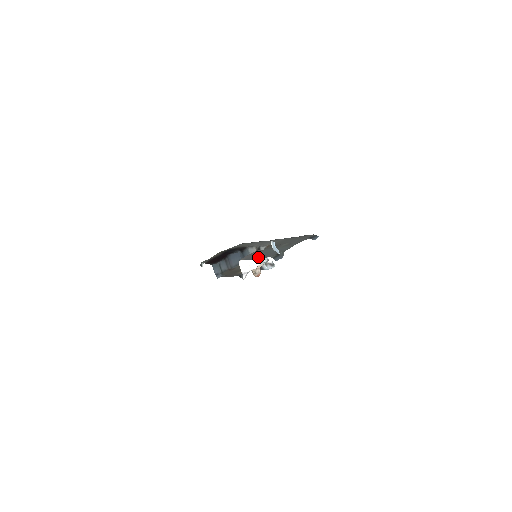
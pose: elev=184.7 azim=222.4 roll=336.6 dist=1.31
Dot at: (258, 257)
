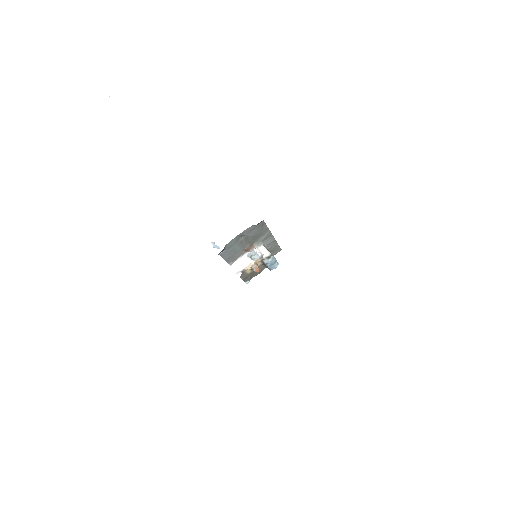
Dot at: (227, 257)
